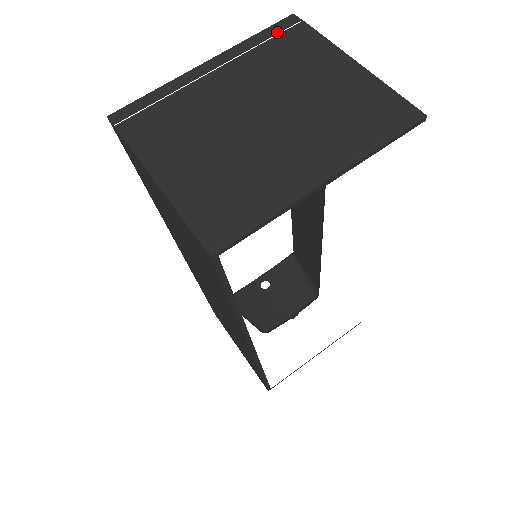
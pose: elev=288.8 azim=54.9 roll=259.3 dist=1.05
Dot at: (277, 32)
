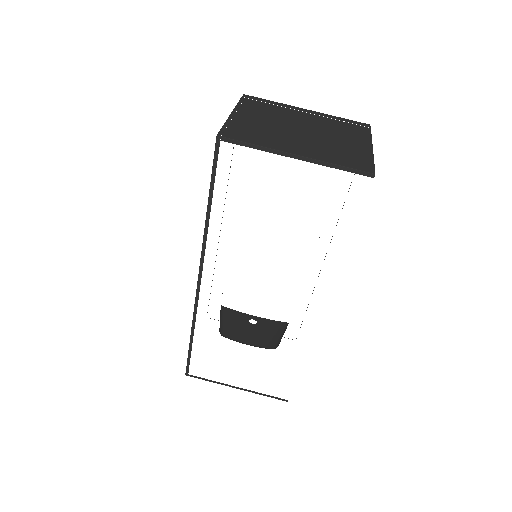
Dot at: (353, 123)
